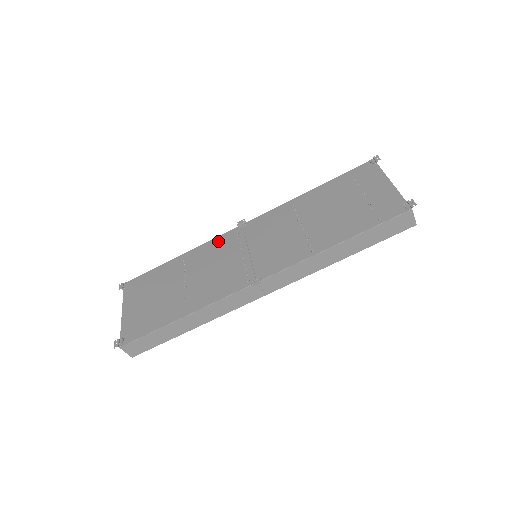
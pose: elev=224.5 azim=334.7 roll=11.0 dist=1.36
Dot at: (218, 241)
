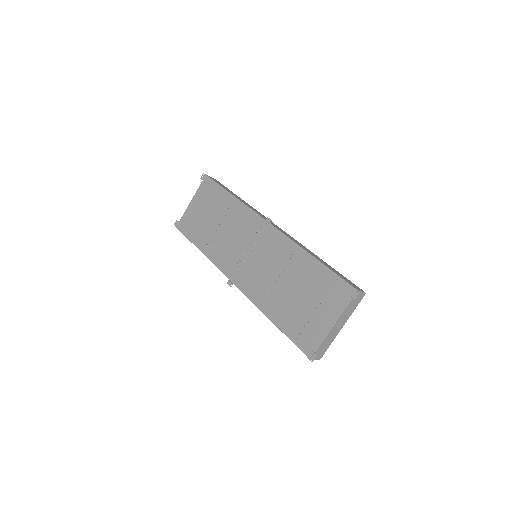
Dot at: (251, 217)
